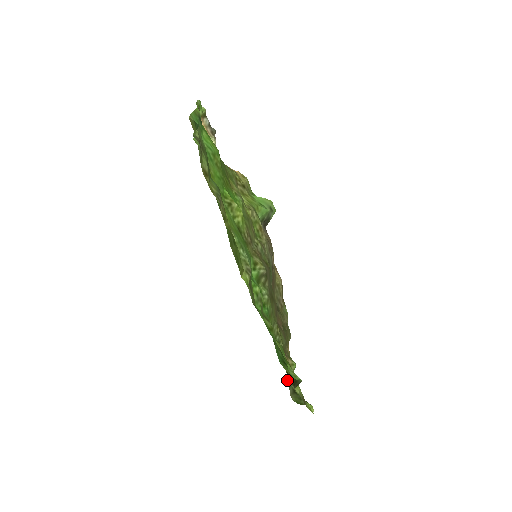
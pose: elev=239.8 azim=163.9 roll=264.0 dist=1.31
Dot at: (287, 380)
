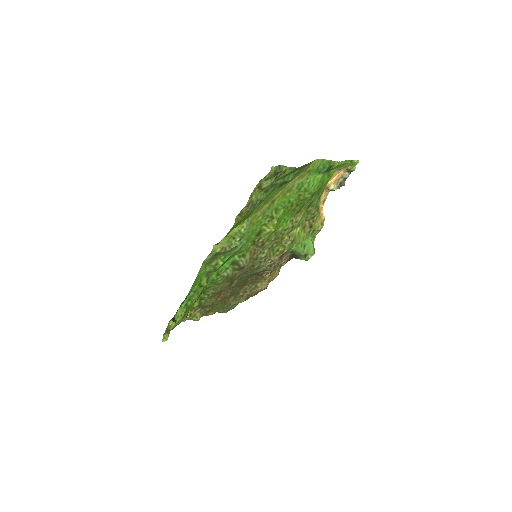
Dot at: occluded
